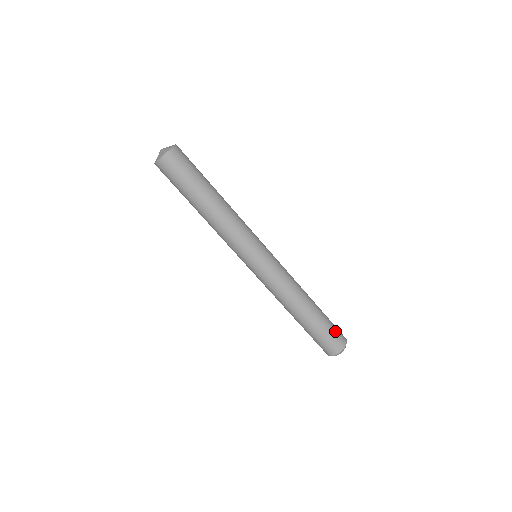
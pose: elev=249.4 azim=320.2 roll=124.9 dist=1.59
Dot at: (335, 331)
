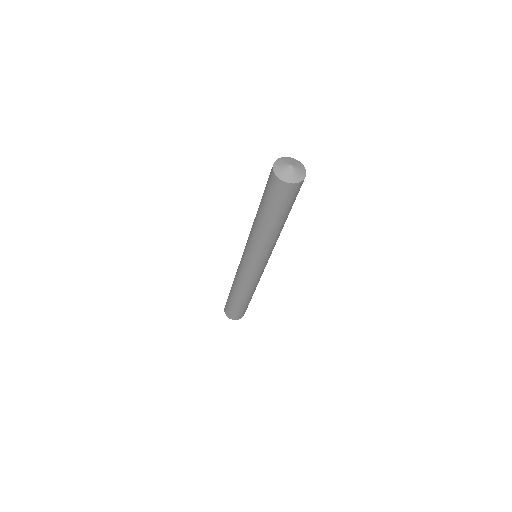
Dot at: occluded
